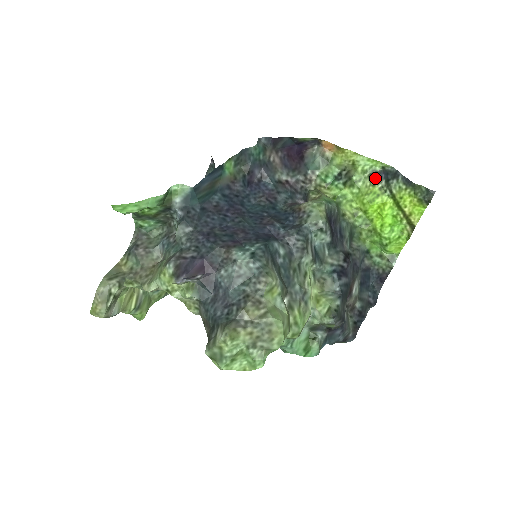
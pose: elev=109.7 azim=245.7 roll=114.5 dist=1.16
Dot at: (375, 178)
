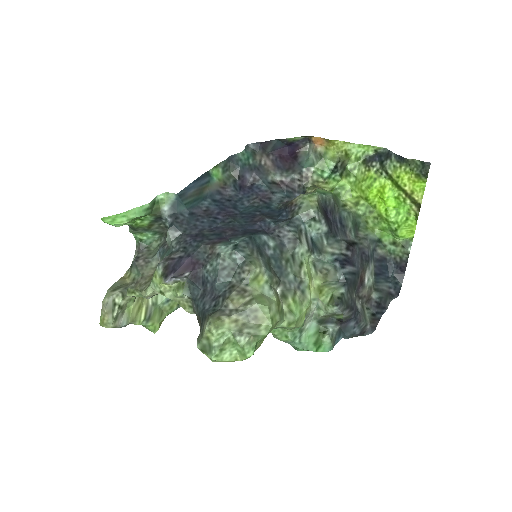
Dot at: (369, 163)
